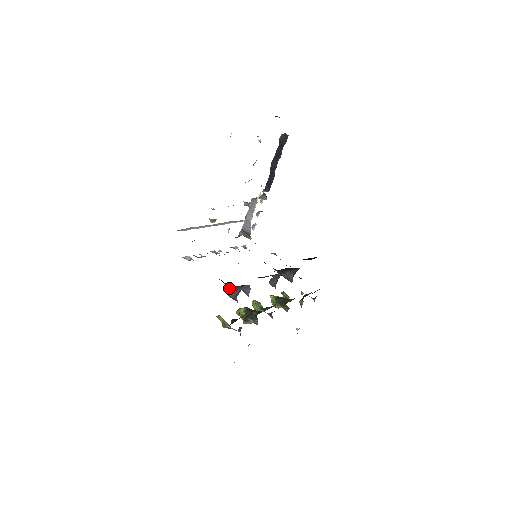
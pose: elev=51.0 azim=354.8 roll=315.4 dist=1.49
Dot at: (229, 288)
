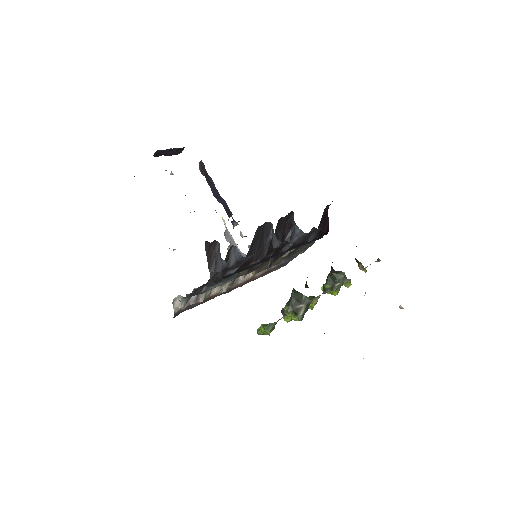
Dot at: (212, 264)
